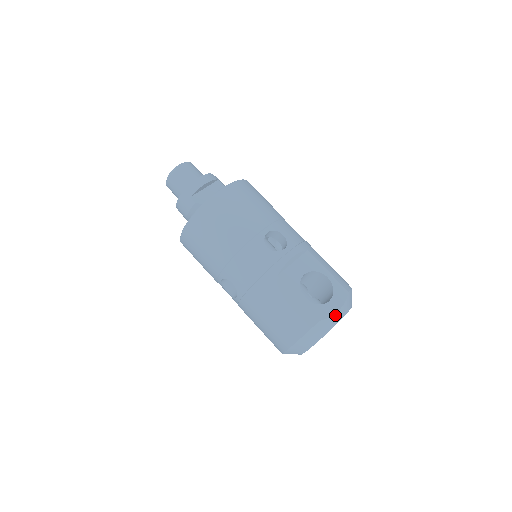
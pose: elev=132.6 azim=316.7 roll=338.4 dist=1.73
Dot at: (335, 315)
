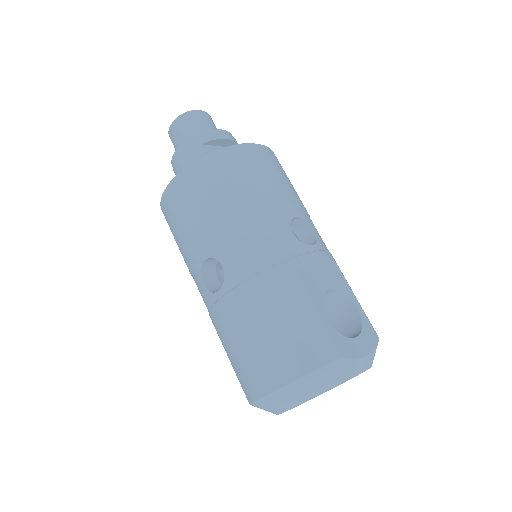
Dot at: (360, 360)
